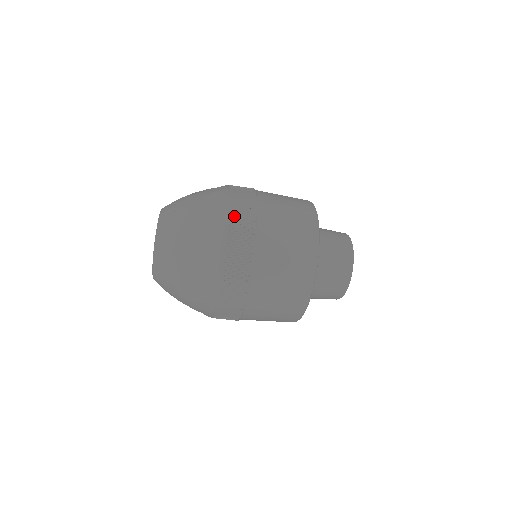
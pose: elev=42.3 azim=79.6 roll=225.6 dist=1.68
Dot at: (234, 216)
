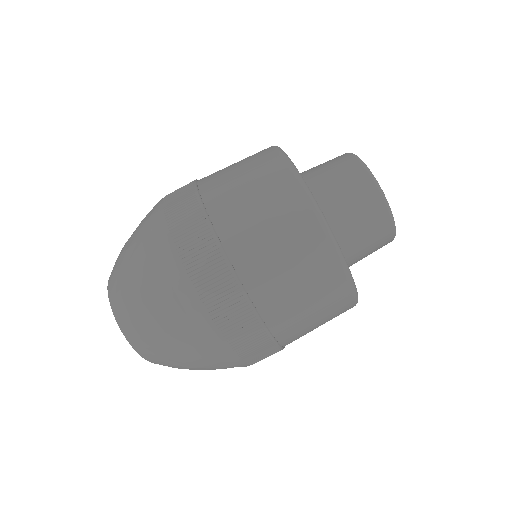
Dot at: (173, 219)
